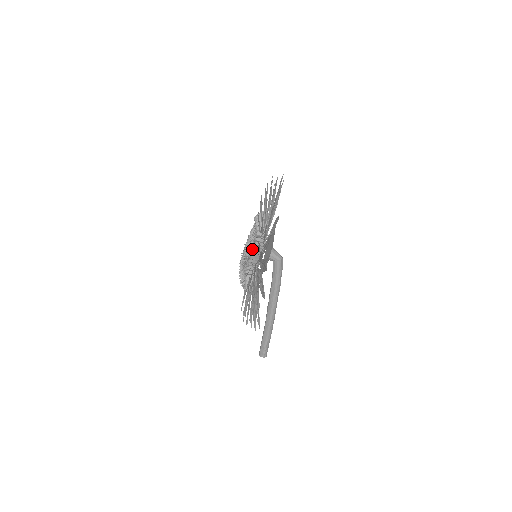
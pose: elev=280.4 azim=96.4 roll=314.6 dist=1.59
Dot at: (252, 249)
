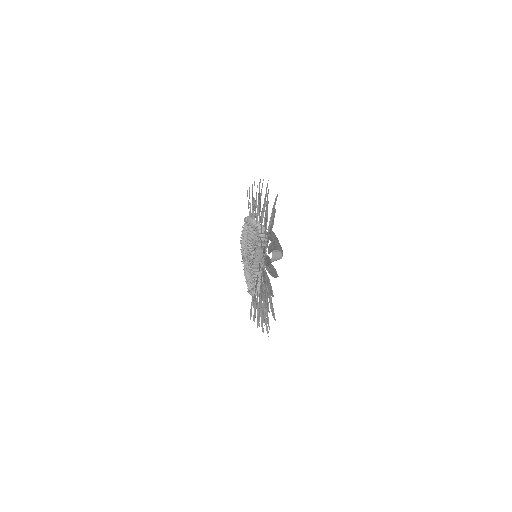
Dot at: (252, 290)
